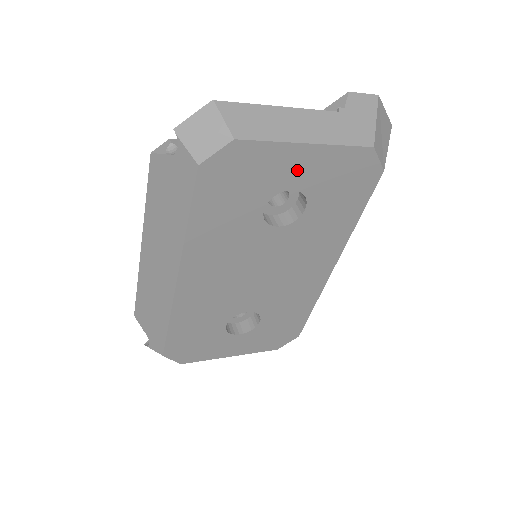
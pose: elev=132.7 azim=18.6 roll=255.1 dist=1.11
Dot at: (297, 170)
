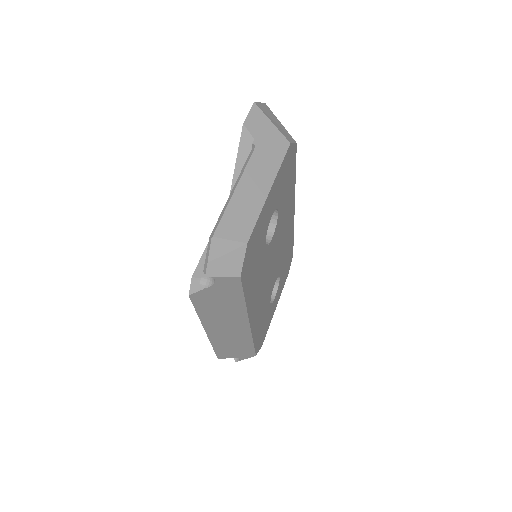
Dot at: (270, 207)
